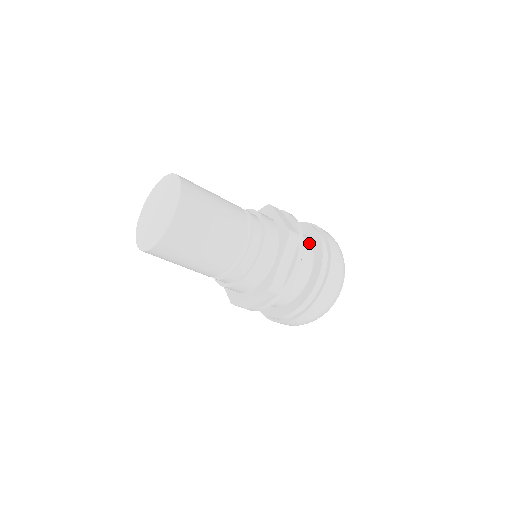
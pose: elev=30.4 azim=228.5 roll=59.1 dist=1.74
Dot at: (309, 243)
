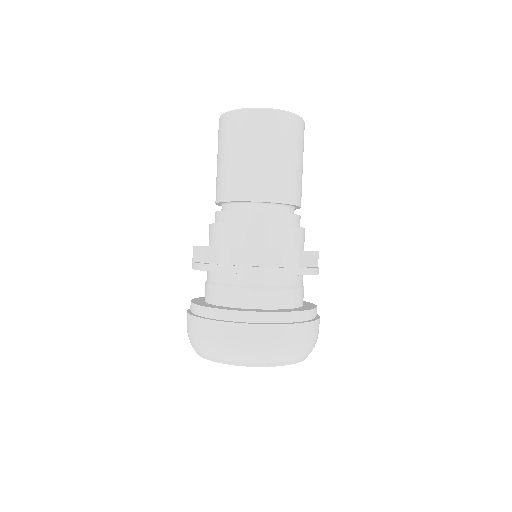
Dot at: (294, 304)
